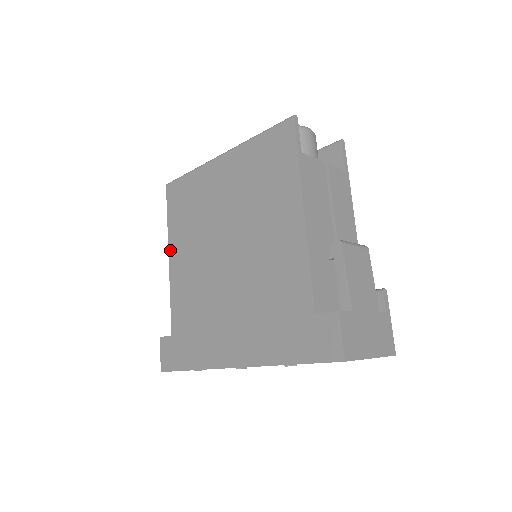
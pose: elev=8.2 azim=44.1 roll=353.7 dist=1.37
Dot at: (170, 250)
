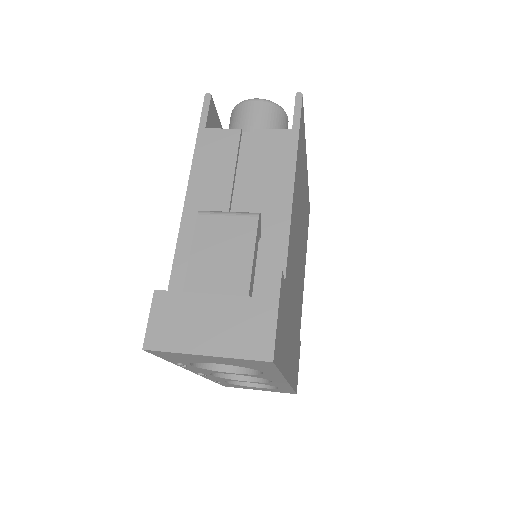
Dot at: occluded
